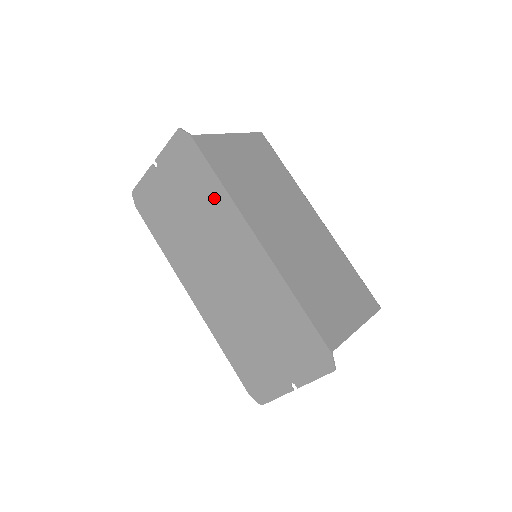
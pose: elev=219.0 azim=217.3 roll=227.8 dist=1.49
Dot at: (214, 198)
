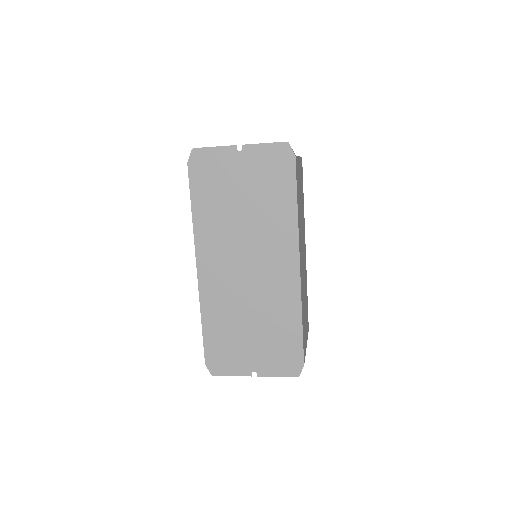
Dot at: (282, 214)
